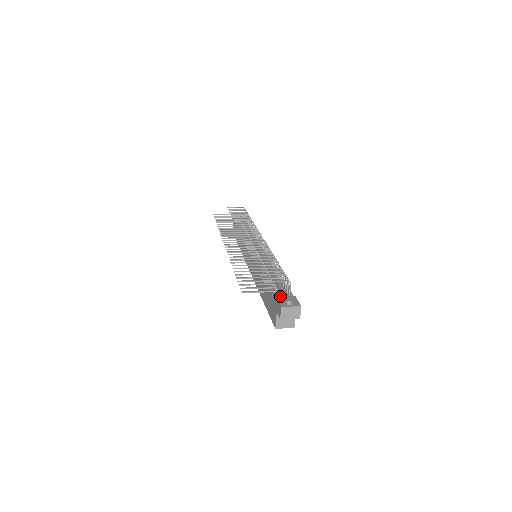
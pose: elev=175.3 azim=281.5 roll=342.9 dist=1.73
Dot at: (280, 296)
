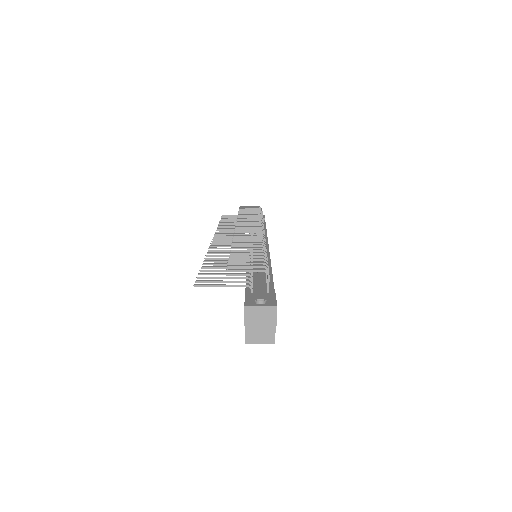
Dot at: (251, 293)
